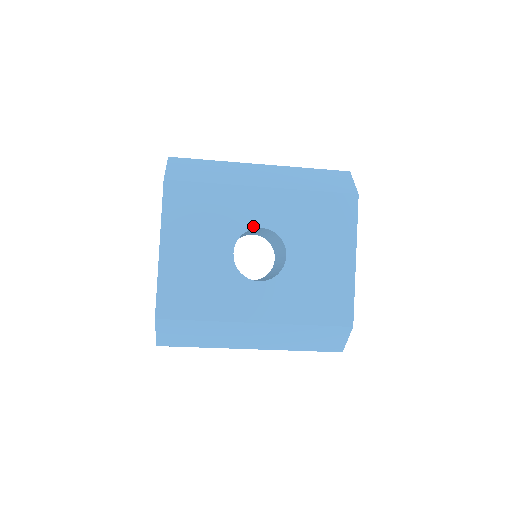
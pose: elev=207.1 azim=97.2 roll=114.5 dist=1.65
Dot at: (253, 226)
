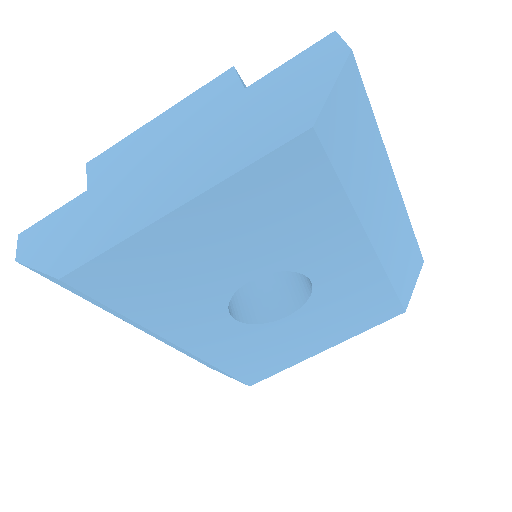
Dot at: (306, 272)
